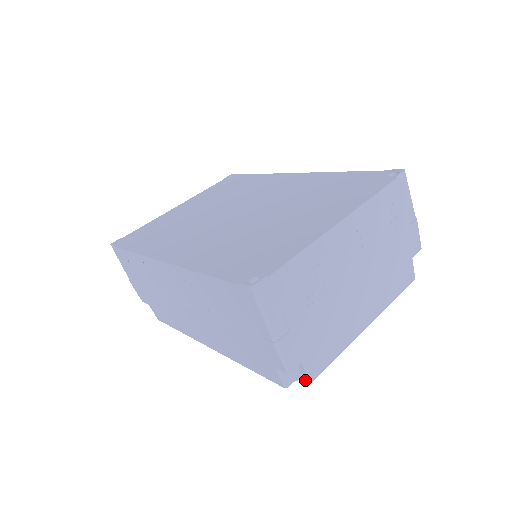
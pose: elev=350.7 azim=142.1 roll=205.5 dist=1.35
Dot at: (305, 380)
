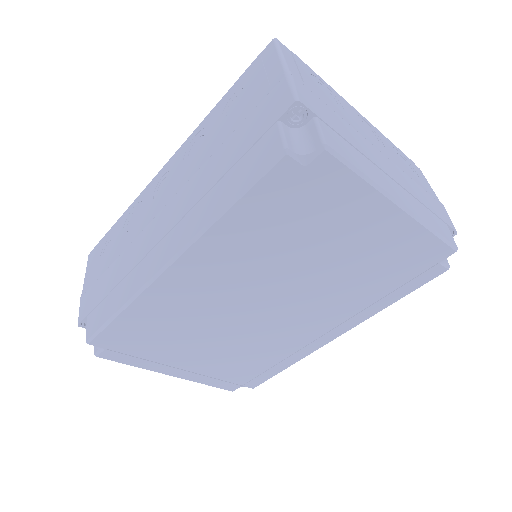
Dot at: (315, 150)
